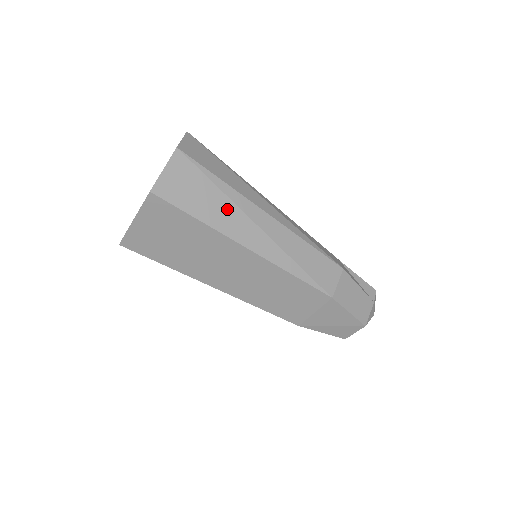
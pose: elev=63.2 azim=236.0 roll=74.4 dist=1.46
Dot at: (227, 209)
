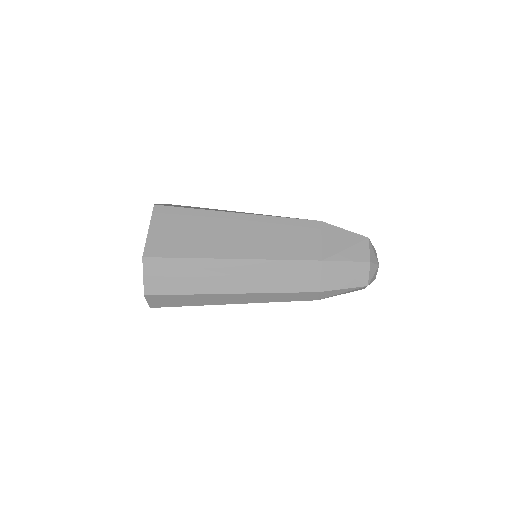
Dot at: occluded
